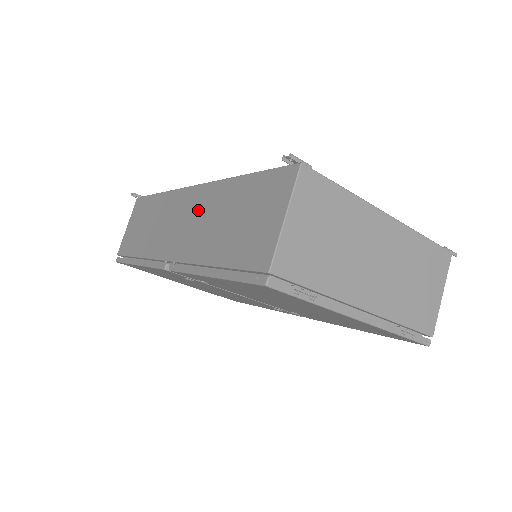
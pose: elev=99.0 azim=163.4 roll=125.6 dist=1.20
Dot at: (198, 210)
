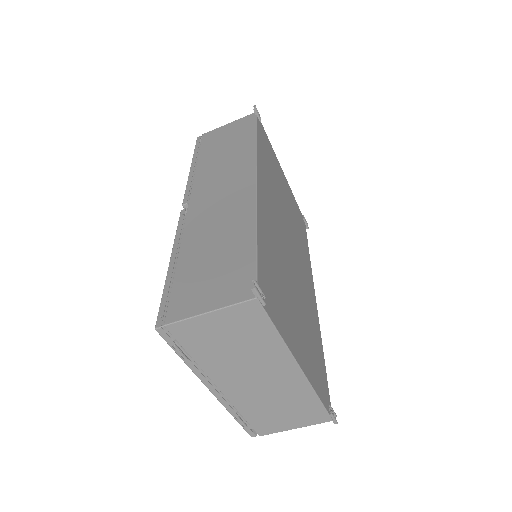
Dot at: (230, 204)
